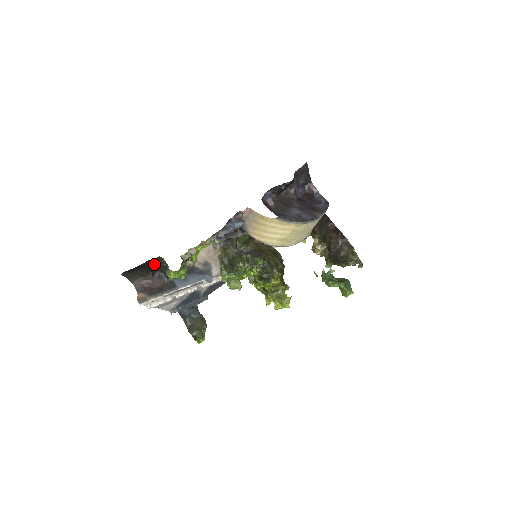
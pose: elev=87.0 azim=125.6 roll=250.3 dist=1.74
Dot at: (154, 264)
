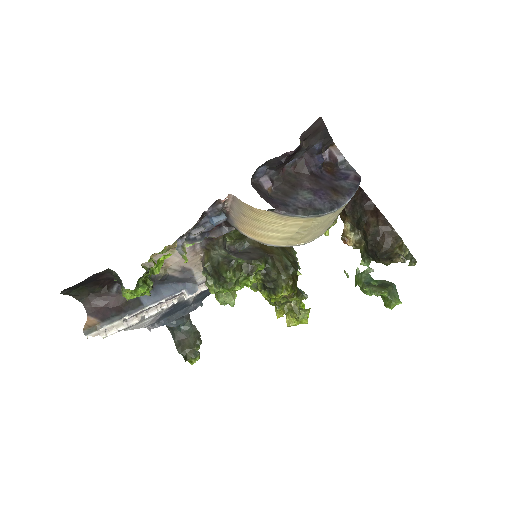
Dot at: (106, 277)
